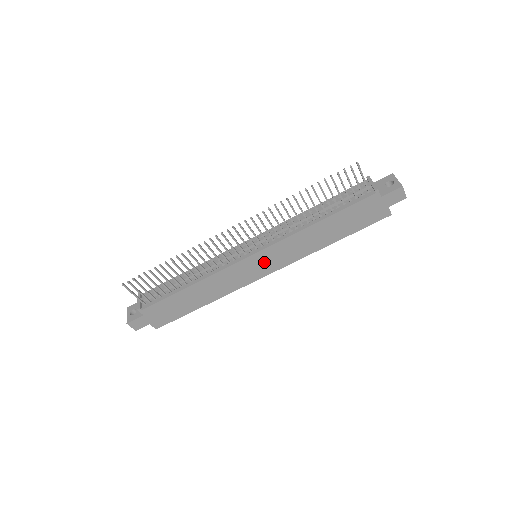
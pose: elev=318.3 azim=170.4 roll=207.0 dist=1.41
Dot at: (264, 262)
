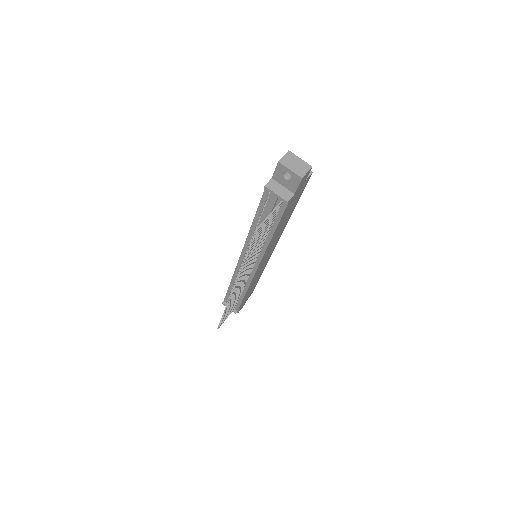
Dot at: (266, 257)
